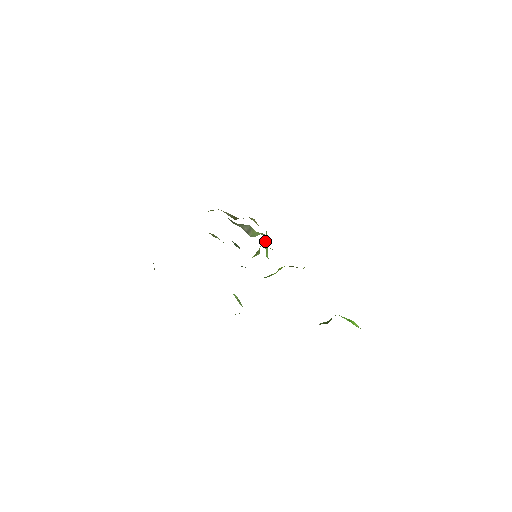
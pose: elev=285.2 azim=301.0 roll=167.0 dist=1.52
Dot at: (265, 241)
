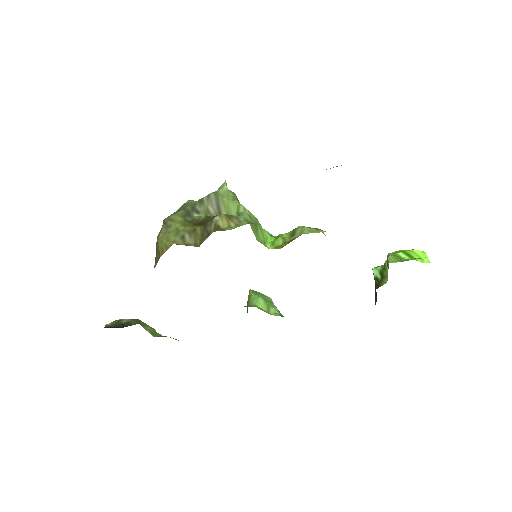
Dot at: (257, 240)
